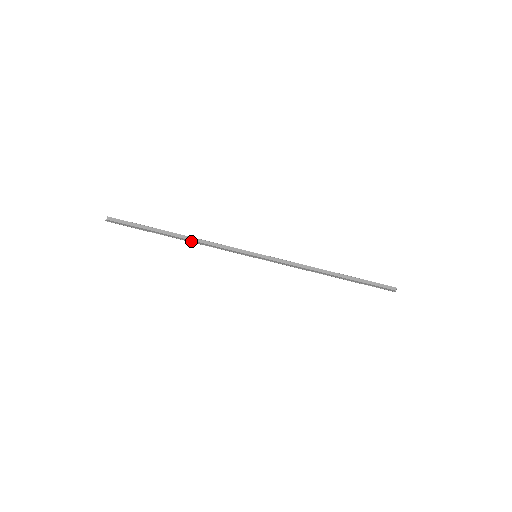
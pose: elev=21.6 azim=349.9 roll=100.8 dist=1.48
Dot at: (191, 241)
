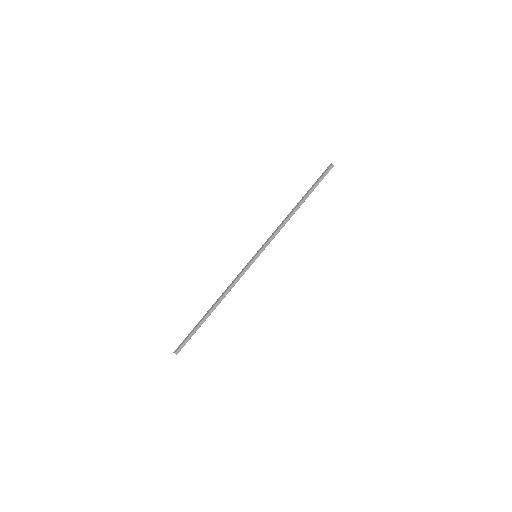
Dot at: (222, 299)
